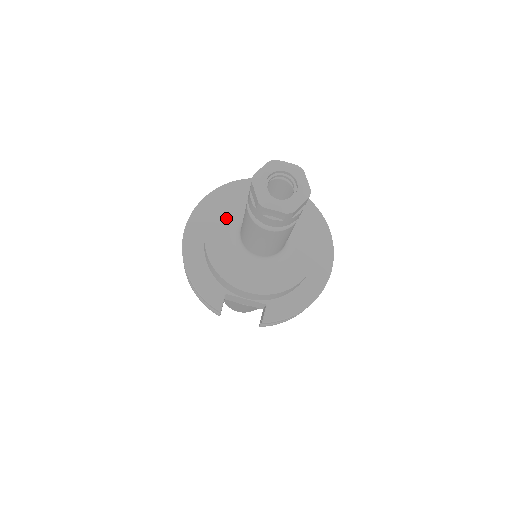
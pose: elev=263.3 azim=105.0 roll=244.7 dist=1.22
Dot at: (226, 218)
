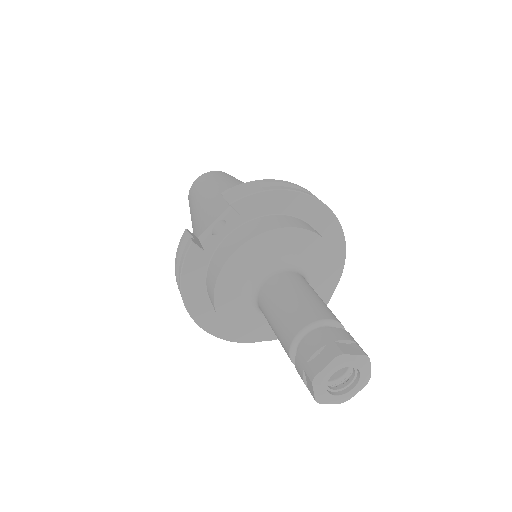
Dot at: (237, 314)
